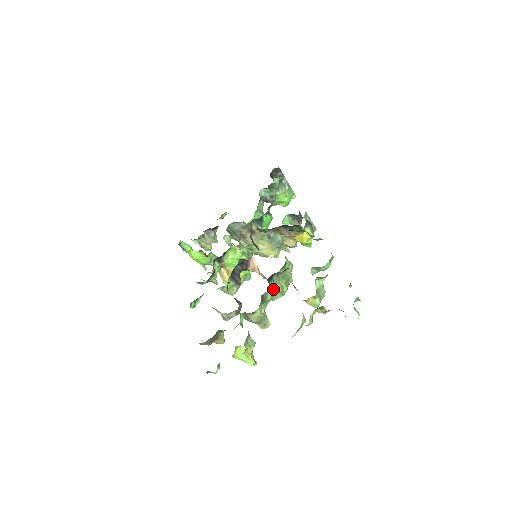
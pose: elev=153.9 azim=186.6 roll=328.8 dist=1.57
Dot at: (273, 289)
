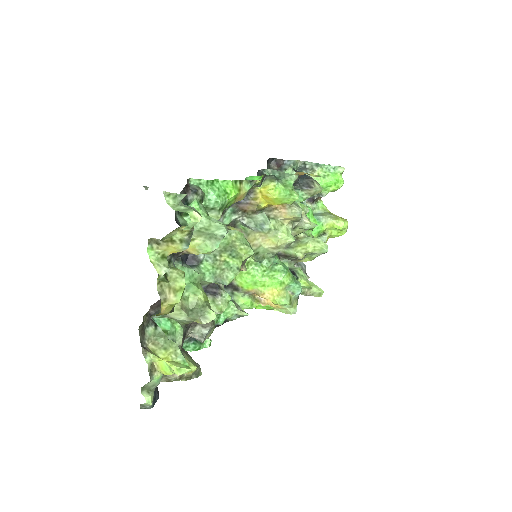
Dot at: (183, 269)
